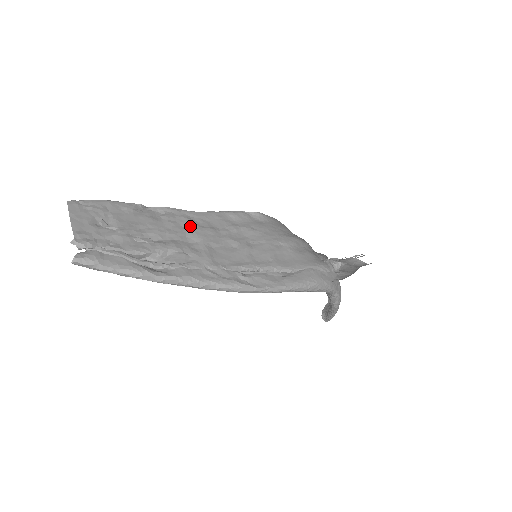
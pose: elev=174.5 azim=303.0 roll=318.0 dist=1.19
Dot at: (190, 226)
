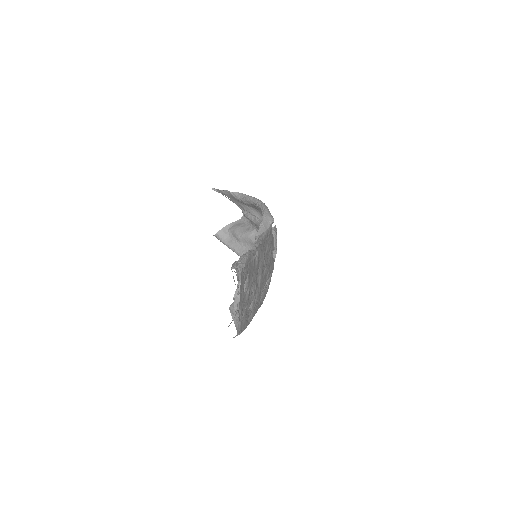
Dot at: (261, 261)
